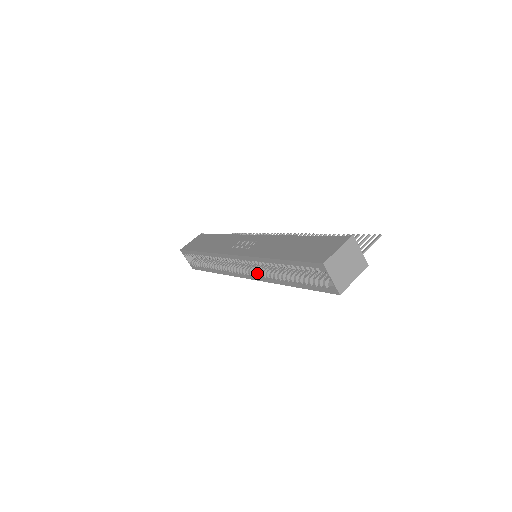
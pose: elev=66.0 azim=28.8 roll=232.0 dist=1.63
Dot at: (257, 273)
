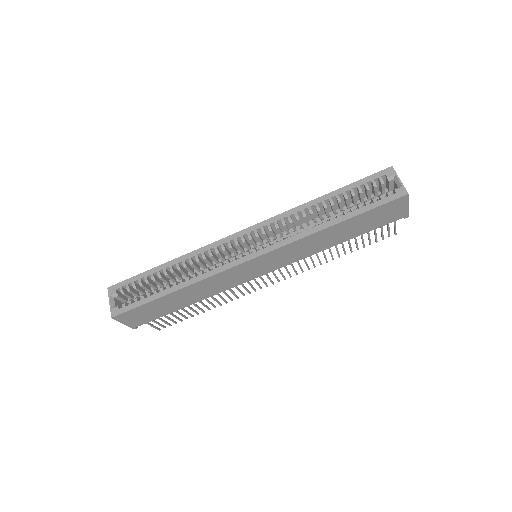
Dot at: occluded
